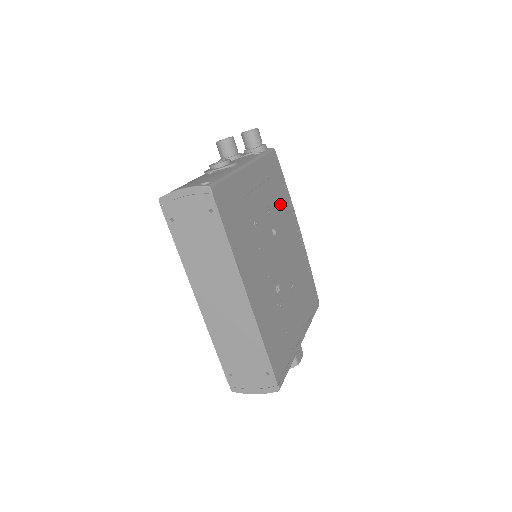
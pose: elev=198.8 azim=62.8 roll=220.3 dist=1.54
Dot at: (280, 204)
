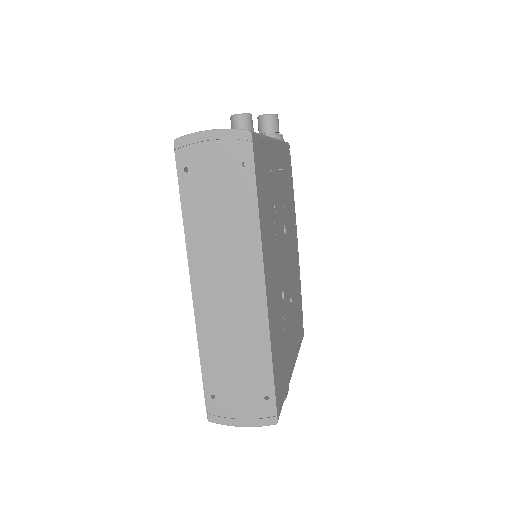
Dot at: (289, 204)
